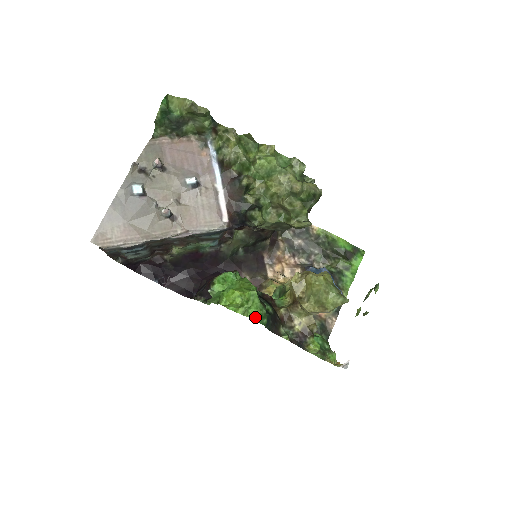
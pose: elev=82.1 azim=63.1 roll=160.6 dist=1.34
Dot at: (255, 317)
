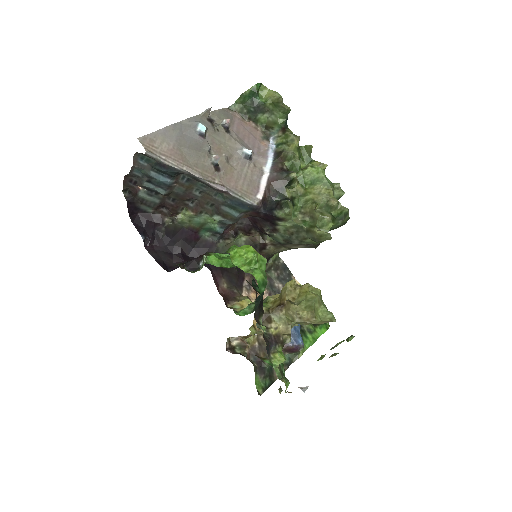
Dot at: (258, 278)
